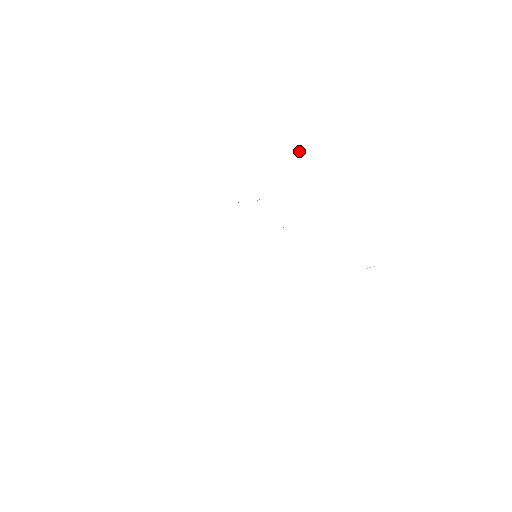
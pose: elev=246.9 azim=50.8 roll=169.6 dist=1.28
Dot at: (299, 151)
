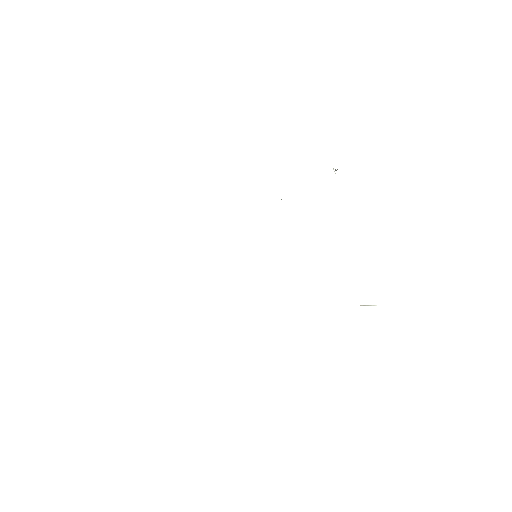
Dot at: (333, 168)
